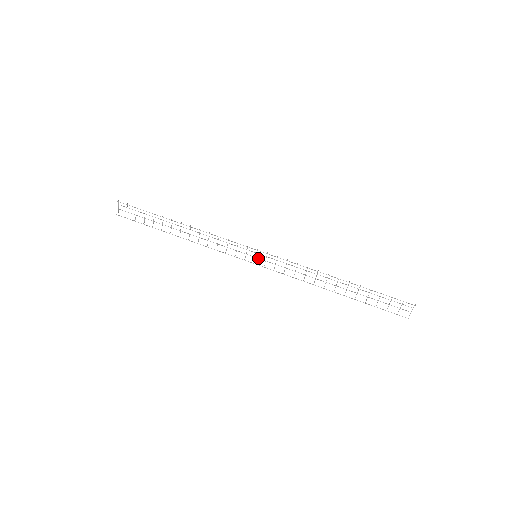
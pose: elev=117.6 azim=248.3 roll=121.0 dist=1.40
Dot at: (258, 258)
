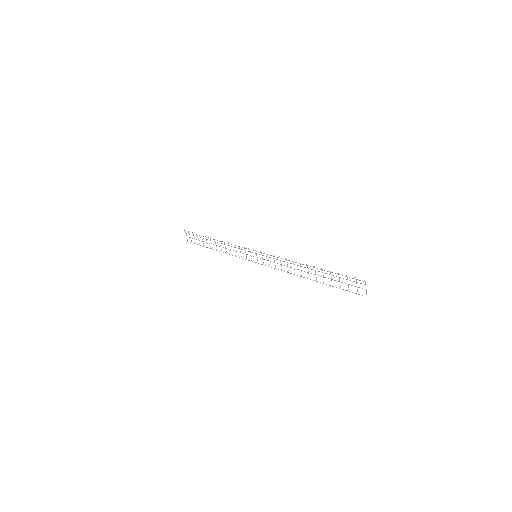
Dot at: occluded
